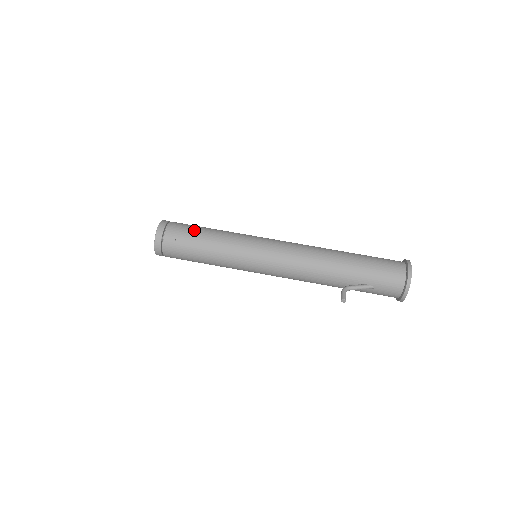
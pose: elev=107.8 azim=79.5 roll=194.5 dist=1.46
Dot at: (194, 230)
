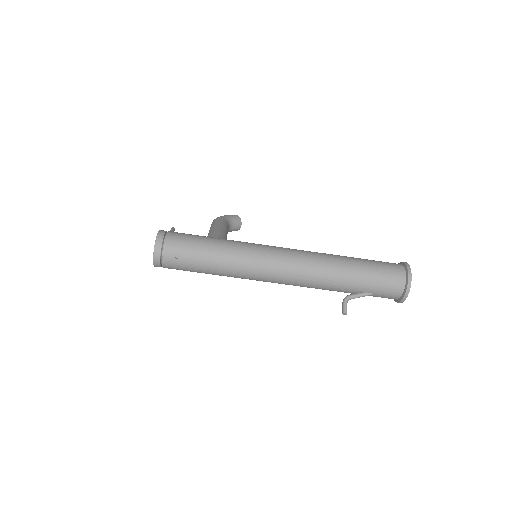
Dot at: (193, 245)
